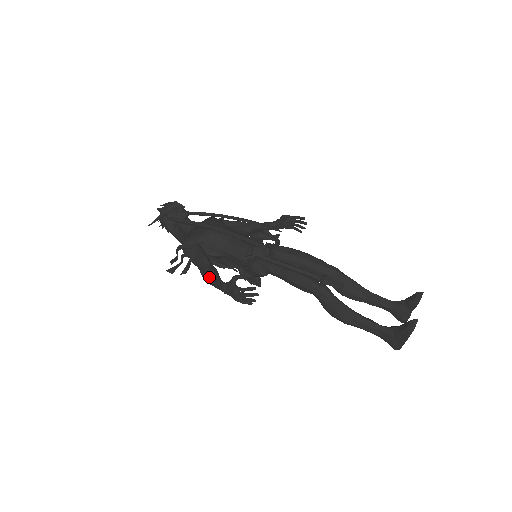
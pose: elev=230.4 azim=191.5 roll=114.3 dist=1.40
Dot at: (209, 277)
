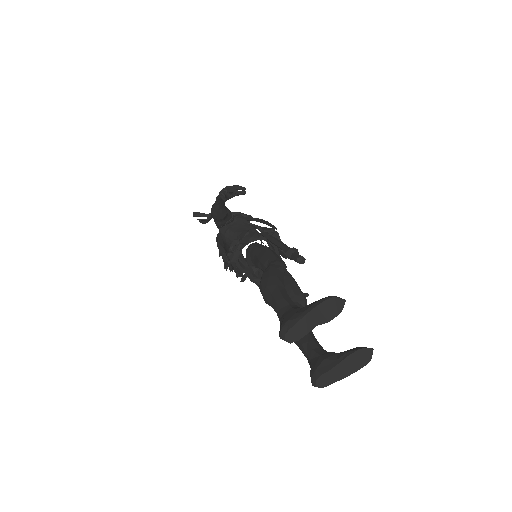
Dot at: occluded
